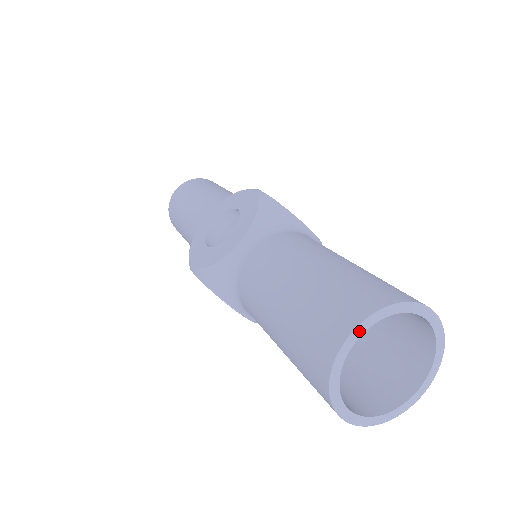
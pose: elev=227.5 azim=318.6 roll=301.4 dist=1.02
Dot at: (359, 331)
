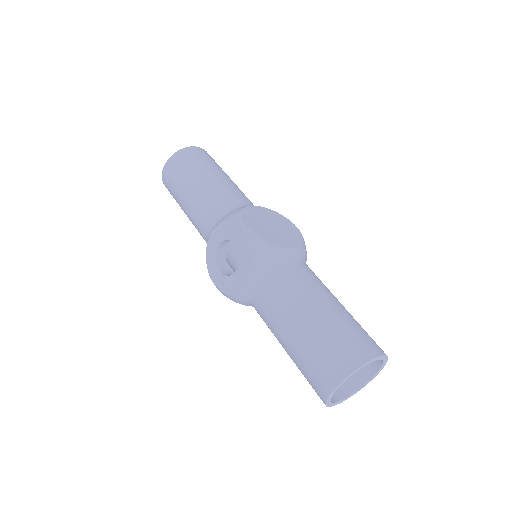
Dot at: (337, 388)
